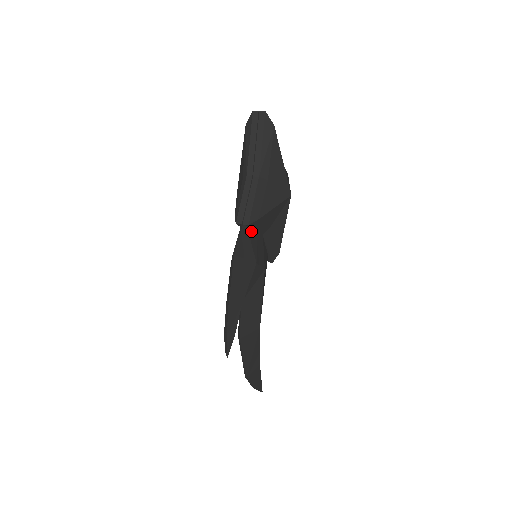
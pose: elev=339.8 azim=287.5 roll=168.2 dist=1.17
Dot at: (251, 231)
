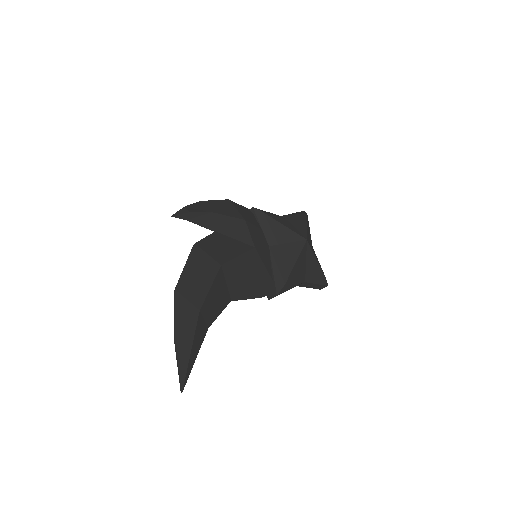
Dot at: (255, 220)
